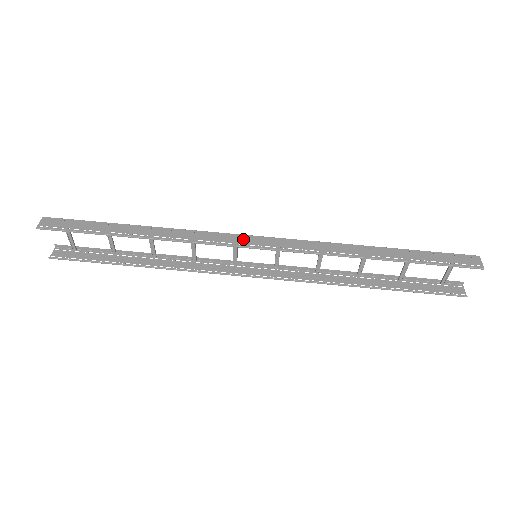
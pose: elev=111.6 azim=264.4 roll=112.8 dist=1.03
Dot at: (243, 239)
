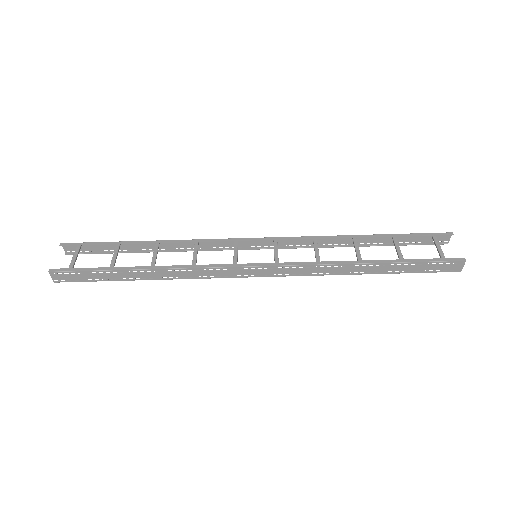
Dot at: (243, 271)
